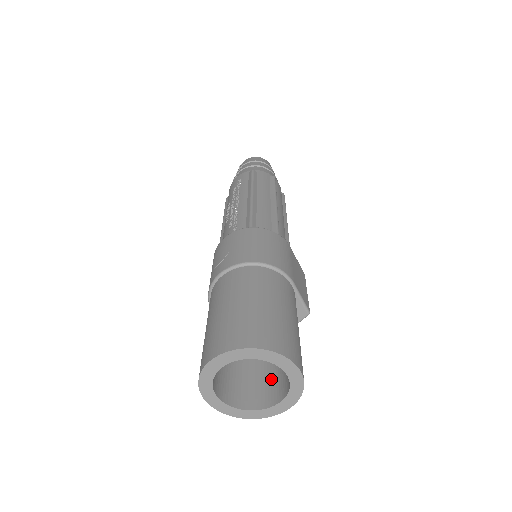
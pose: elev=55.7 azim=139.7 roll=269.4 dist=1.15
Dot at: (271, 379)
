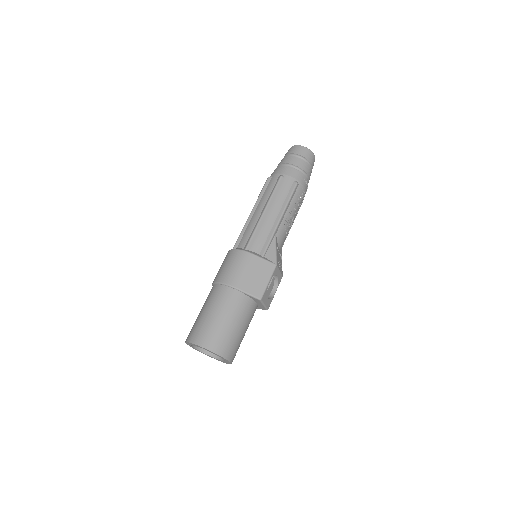
Dot at: occluded
